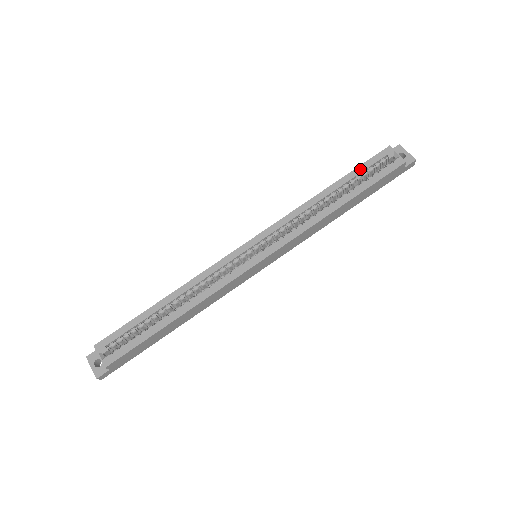
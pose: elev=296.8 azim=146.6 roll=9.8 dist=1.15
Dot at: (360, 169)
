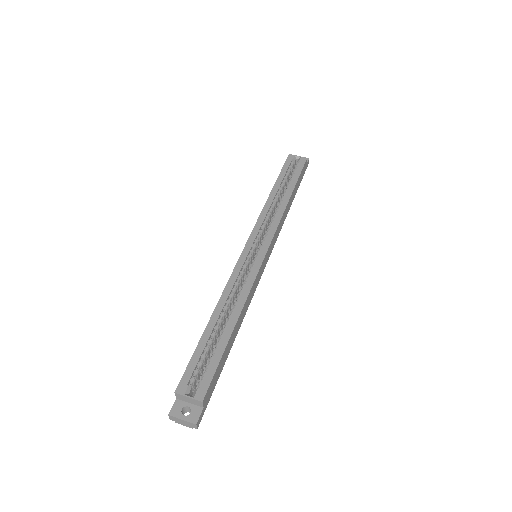
Dot at: (283, 172)
